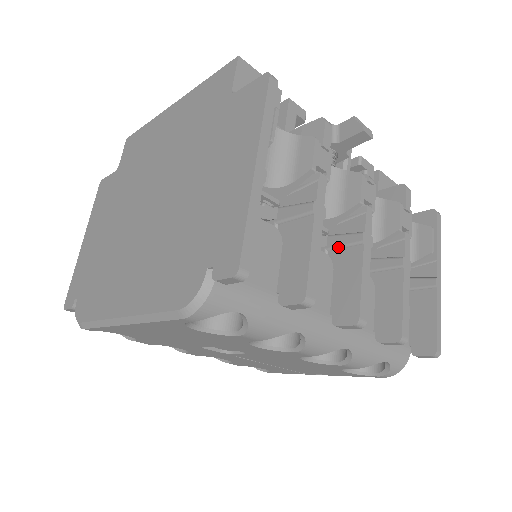
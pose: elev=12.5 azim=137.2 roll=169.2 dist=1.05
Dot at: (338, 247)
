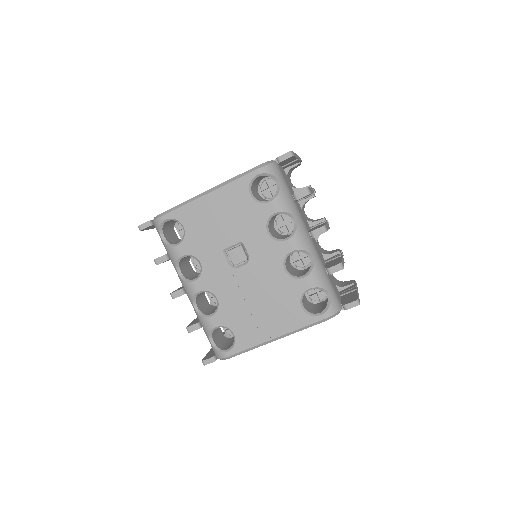
Dot at: (312, 227)
